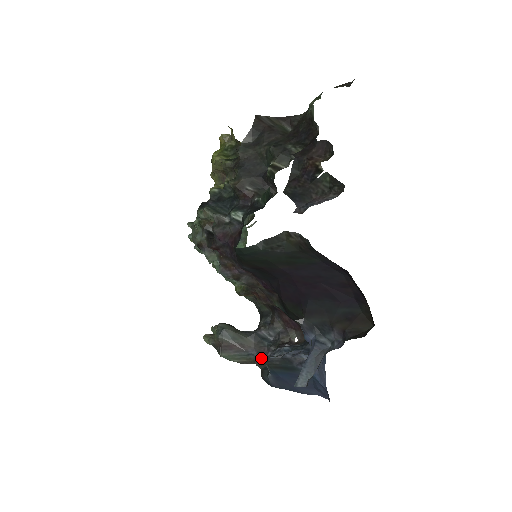
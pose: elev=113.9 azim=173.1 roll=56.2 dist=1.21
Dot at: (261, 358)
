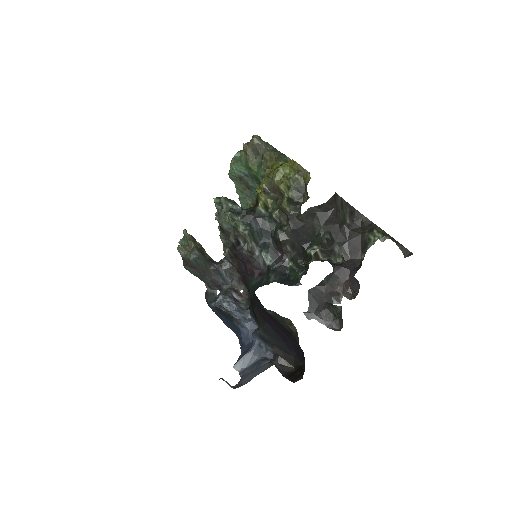
Dot at: (215, 305)
